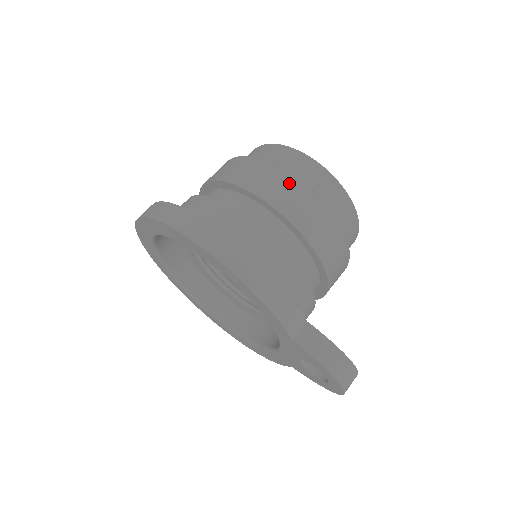
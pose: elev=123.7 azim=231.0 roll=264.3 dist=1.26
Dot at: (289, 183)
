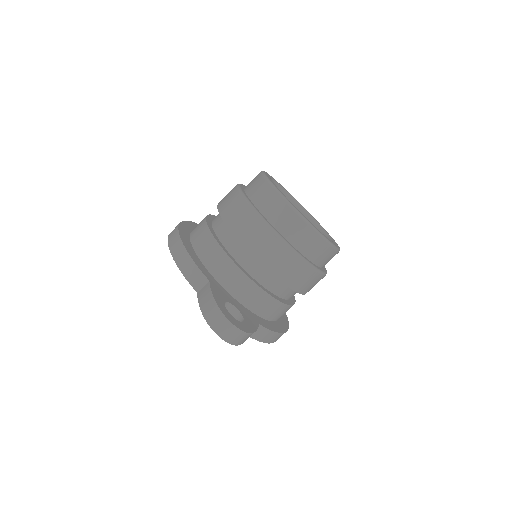
Dot at: (233, 192)
